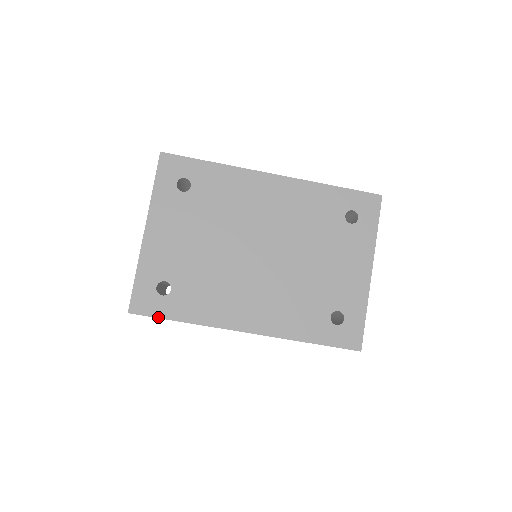
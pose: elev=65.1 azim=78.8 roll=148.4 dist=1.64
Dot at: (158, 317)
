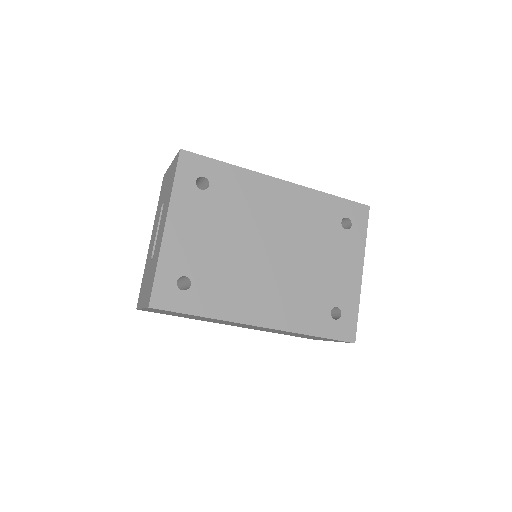
Dot at: (178, 312)
